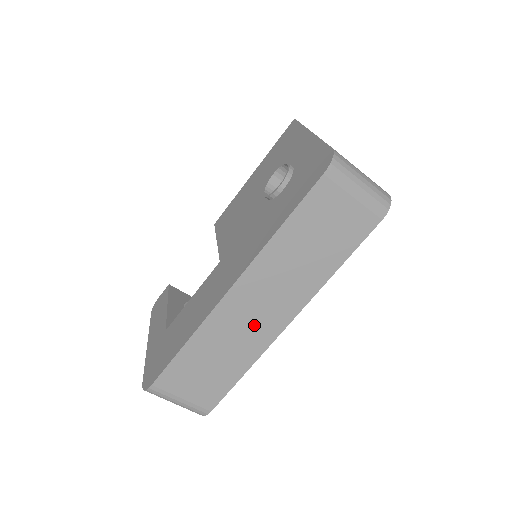
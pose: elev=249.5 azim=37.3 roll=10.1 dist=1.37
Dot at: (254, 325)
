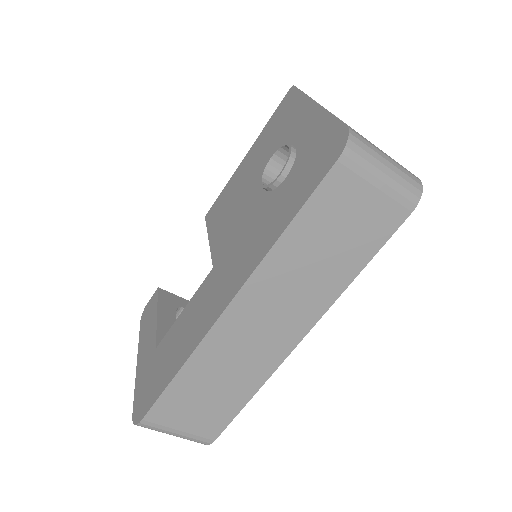
Dot at: (259, 346)
